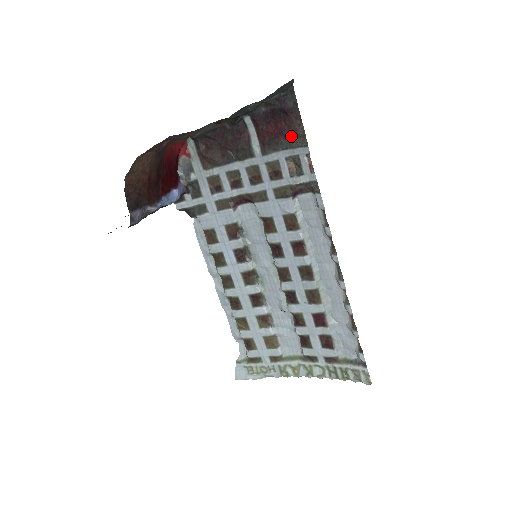
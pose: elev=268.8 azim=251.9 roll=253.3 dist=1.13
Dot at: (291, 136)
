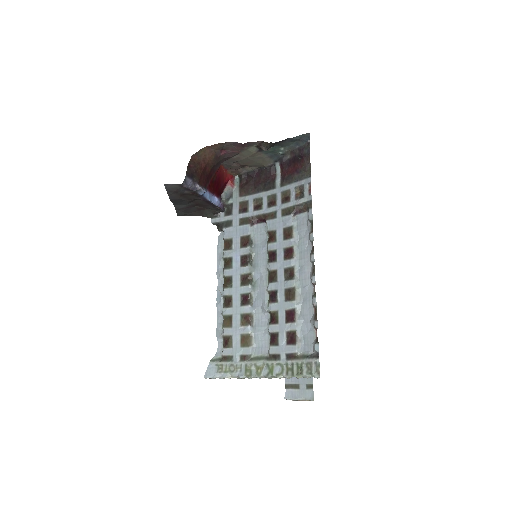
Dot at: (302, 172)
